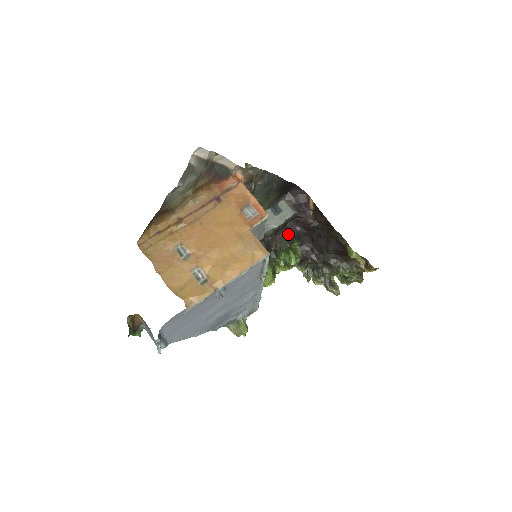
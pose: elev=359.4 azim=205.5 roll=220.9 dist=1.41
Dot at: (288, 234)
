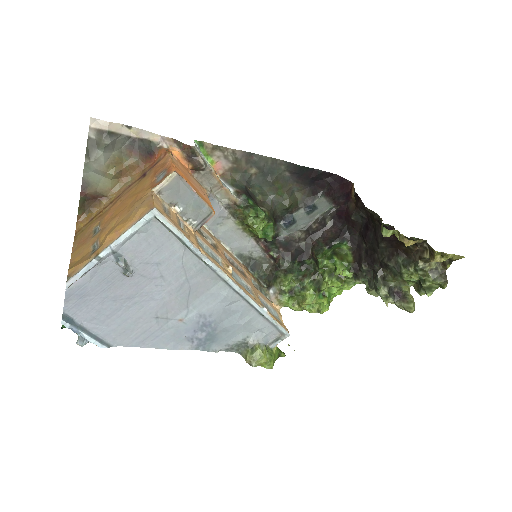
Dot at: (329, 236)
